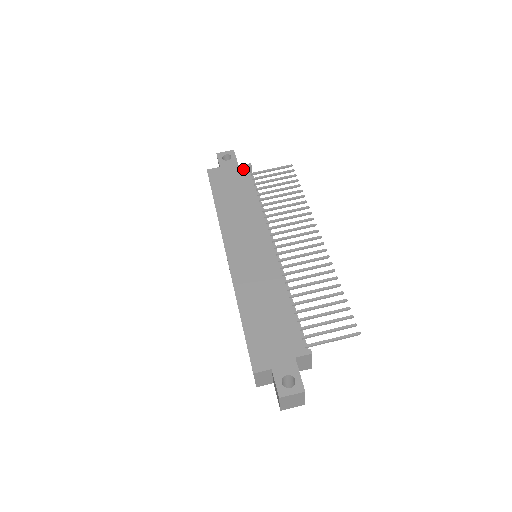
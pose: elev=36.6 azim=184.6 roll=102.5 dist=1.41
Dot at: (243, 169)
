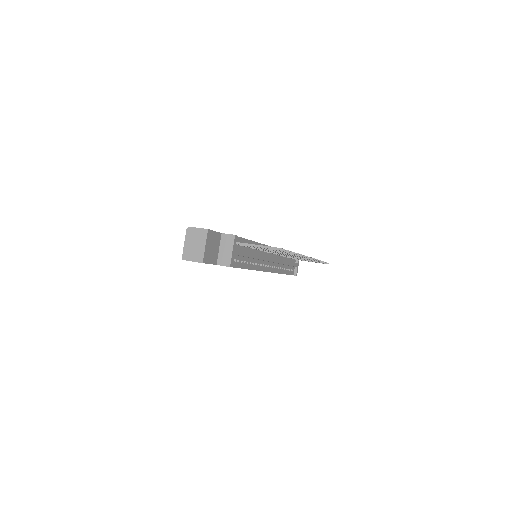
Dot at: occluded
